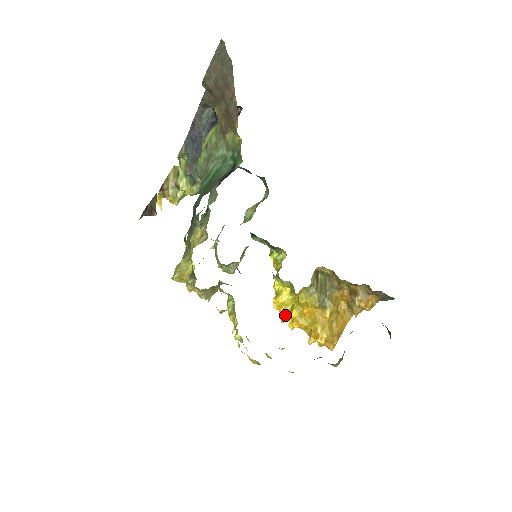
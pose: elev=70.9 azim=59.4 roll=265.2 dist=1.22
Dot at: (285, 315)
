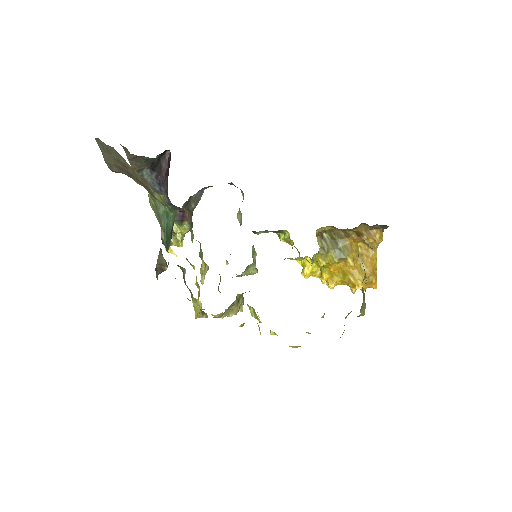
Dot at: (322, 279)
